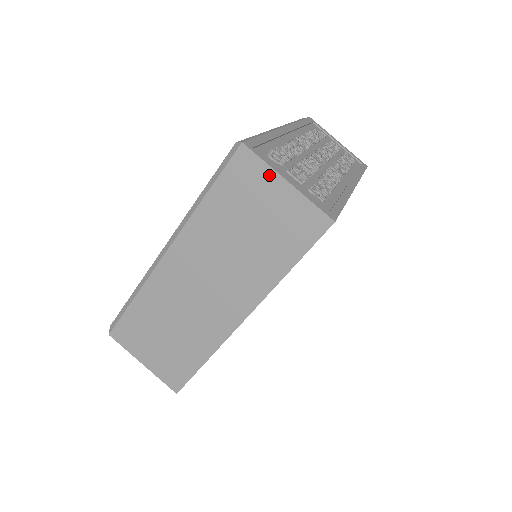
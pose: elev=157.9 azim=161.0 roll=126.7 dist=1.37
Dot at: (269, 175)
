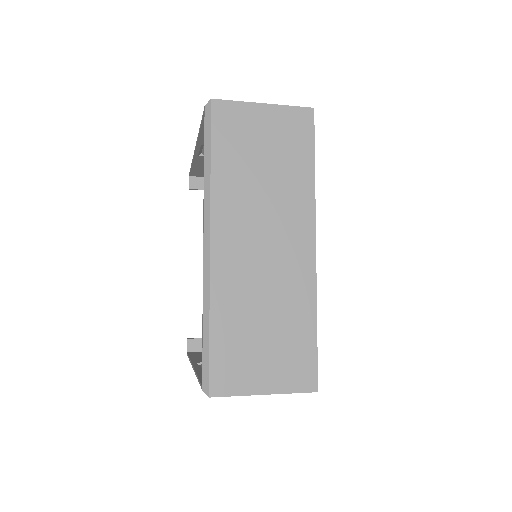
Dot at: (247, 108)
